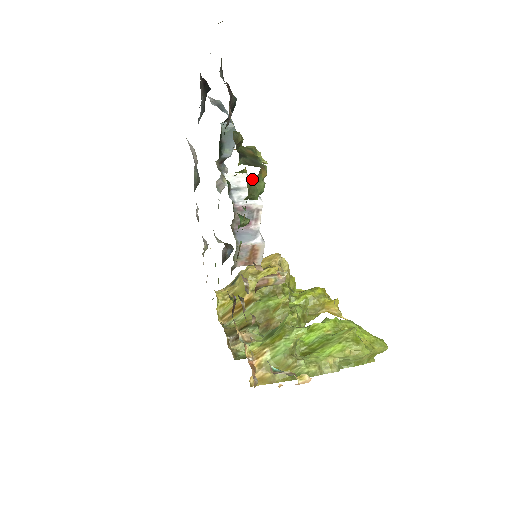
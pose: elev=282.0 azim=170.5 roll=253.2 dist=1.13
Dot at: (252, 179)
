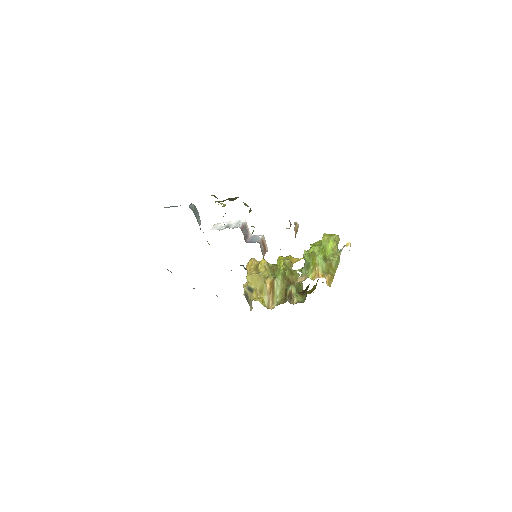
Dot at: occluded
